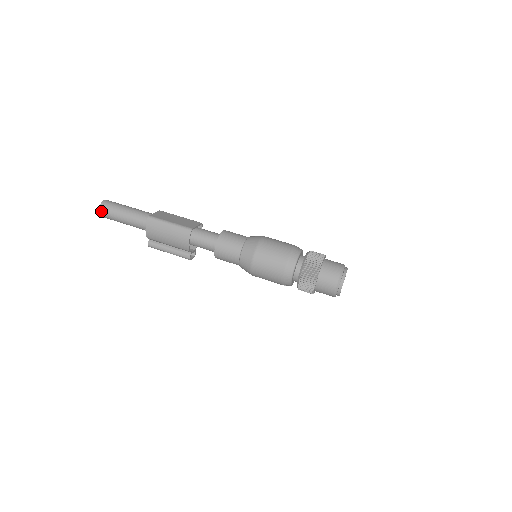
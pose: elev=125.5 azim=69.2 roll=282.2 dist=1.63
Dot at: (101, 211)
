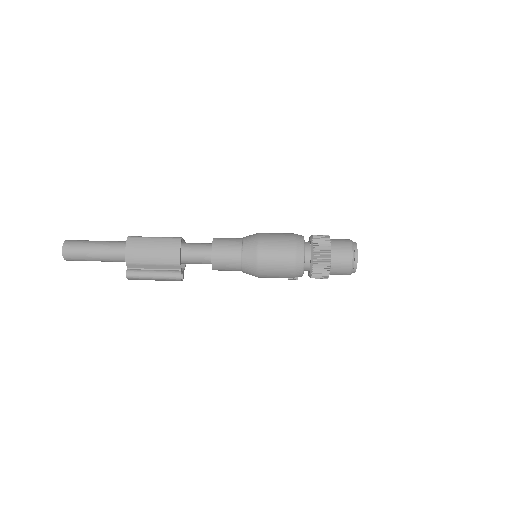
Dot at: (65, 248)
